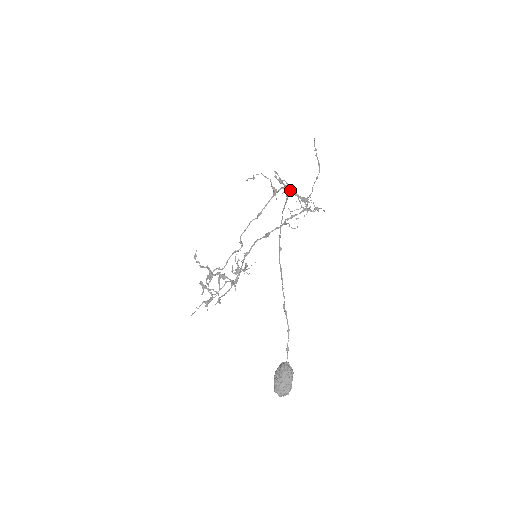
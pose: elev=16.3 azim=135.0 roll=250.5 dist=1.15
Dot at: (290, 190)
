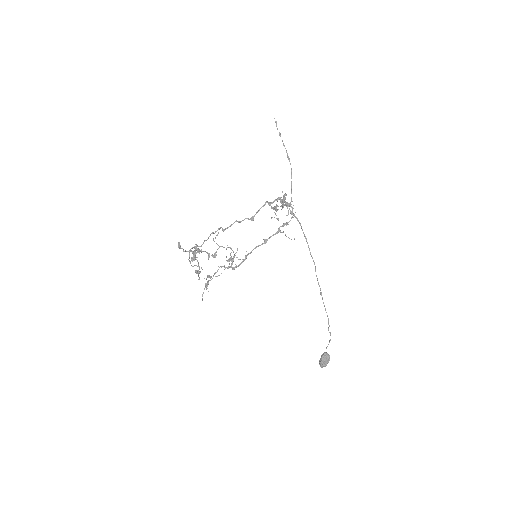
Dot at: (283, 202)
